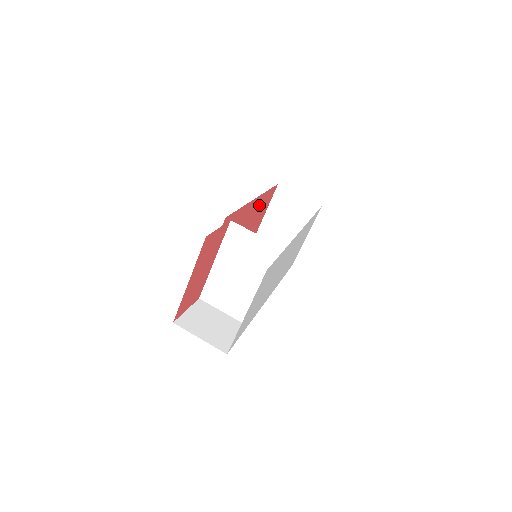
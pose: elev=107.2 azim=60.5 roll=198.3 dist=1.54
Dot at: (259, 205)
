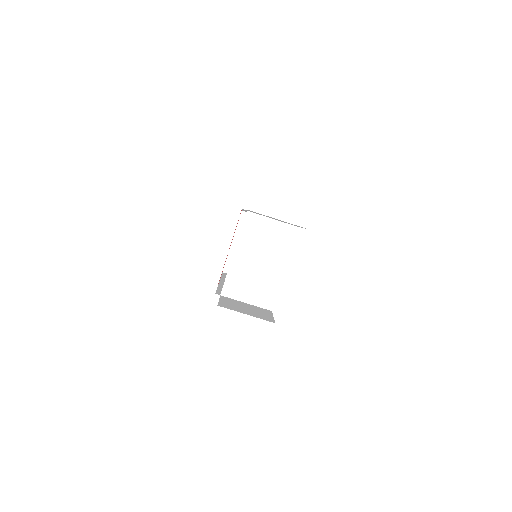
Dot at: occluded
